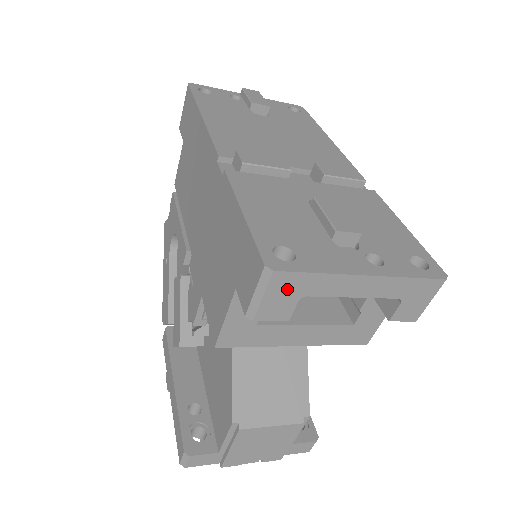
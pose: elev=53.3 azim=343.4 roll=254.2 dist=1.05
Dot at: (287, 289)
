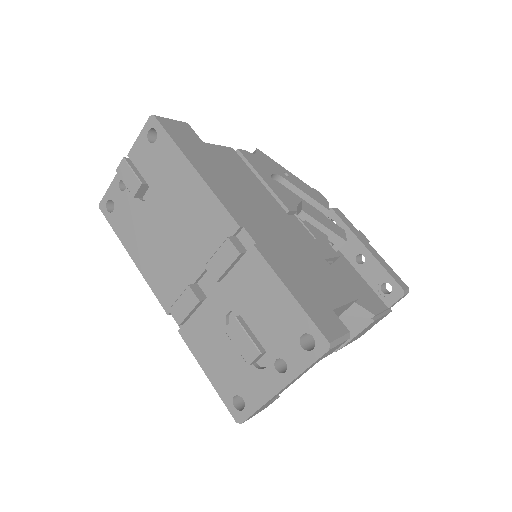
Dot at: (257, 412)
